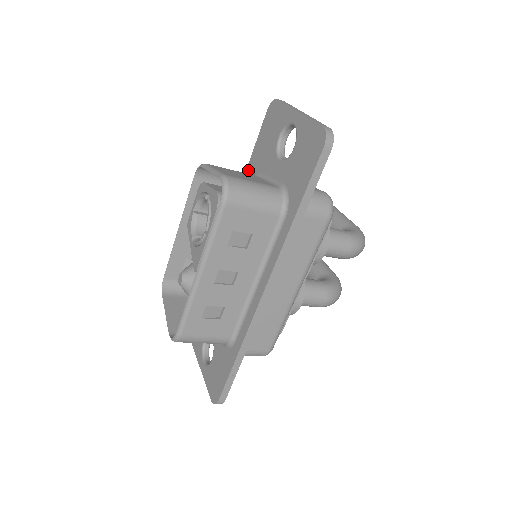
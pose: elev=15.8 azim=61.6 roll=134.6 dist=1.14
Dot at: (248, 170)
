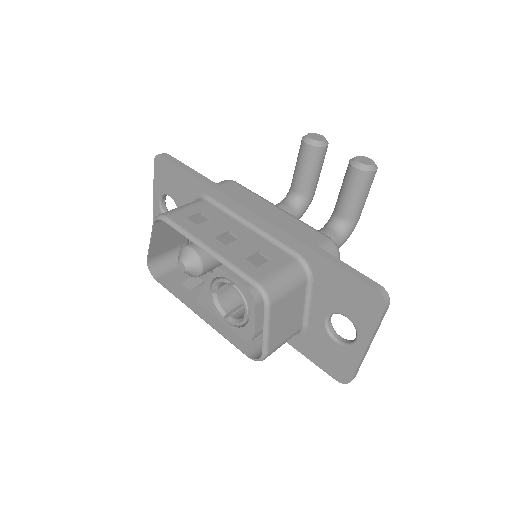
Dot at: (313, 255)
